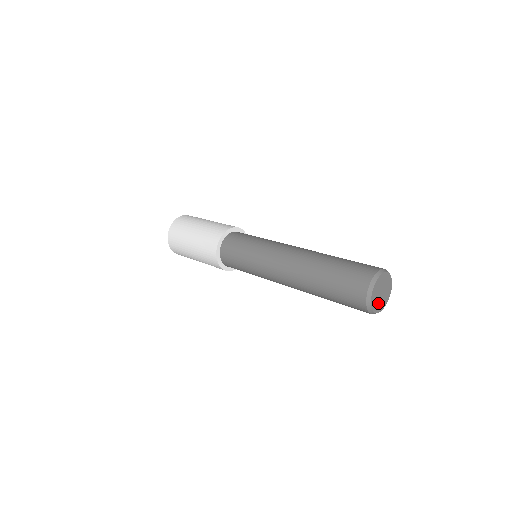
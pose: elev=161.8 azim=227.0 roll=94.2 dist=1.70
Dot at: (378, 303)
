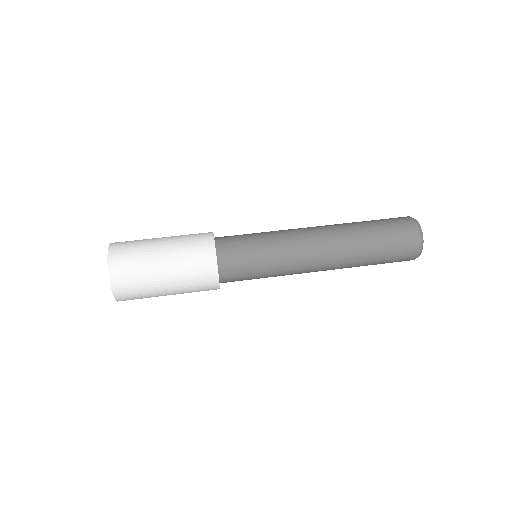
Dot at: occluded
